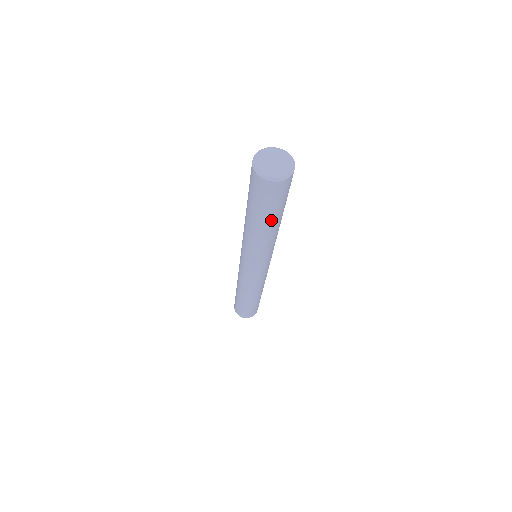
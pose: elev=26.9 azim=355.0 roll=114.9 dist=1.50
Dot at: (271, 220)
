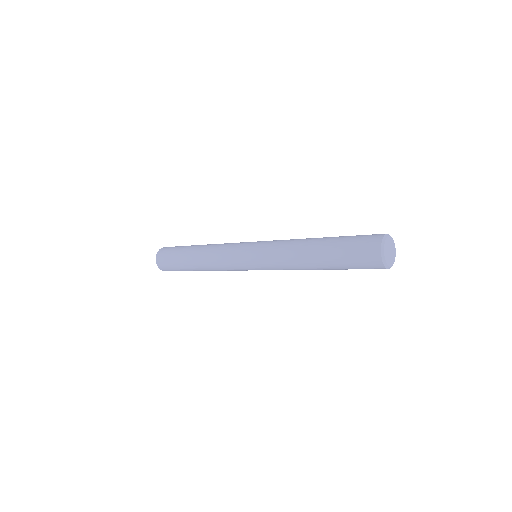
Dot at: (336, 269)
